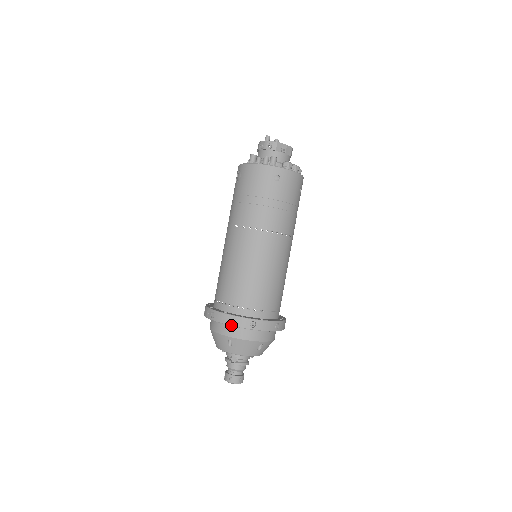
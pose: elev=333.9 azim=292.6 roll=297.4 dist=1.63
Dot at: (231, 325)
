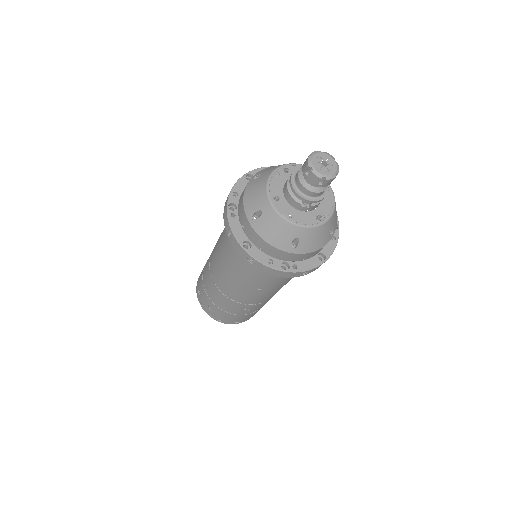
Dot at: occluded
